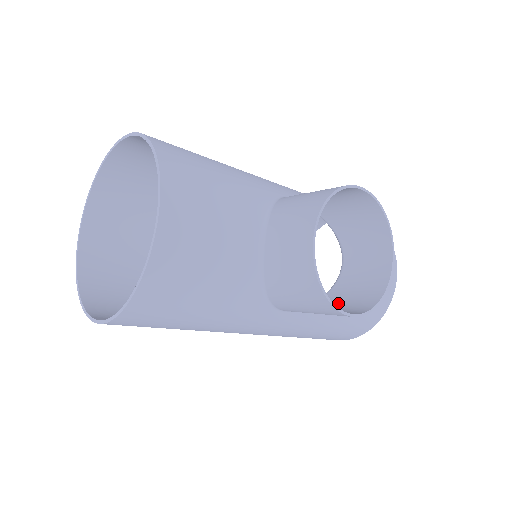
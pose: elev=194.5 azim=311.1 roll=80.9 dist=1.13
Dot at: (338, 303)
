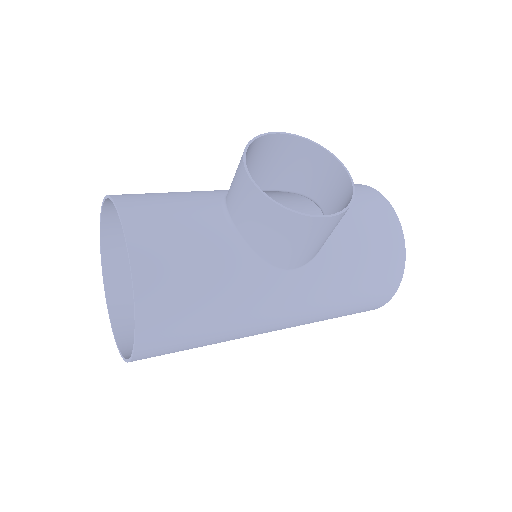
Dot at: occluded
